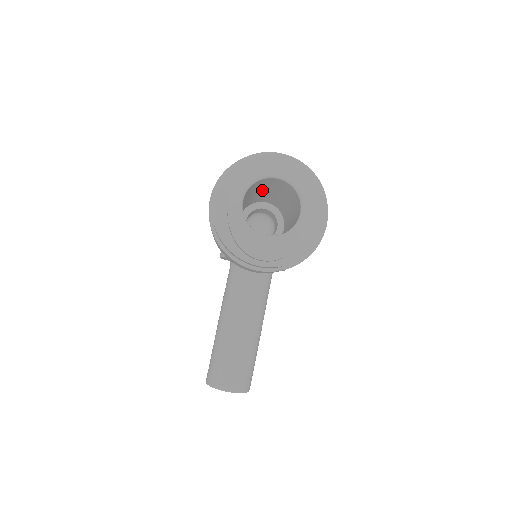
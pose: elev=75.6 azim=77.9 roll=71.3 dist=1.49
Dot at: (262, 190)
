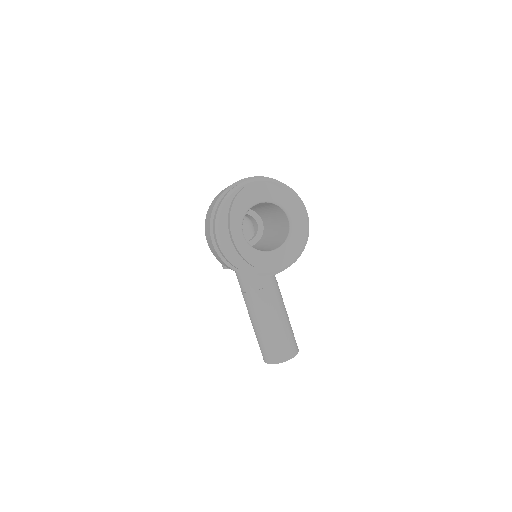
Dot at: occluded
